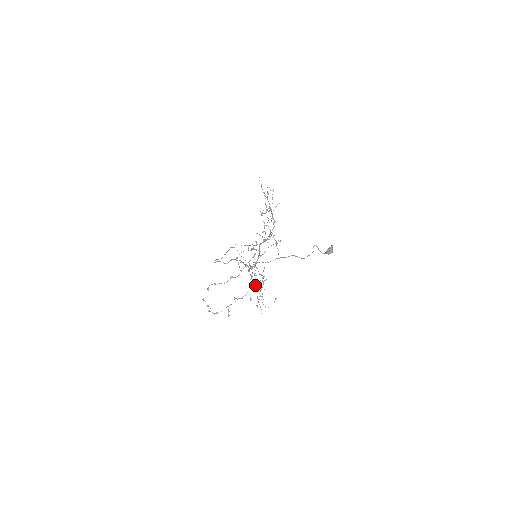
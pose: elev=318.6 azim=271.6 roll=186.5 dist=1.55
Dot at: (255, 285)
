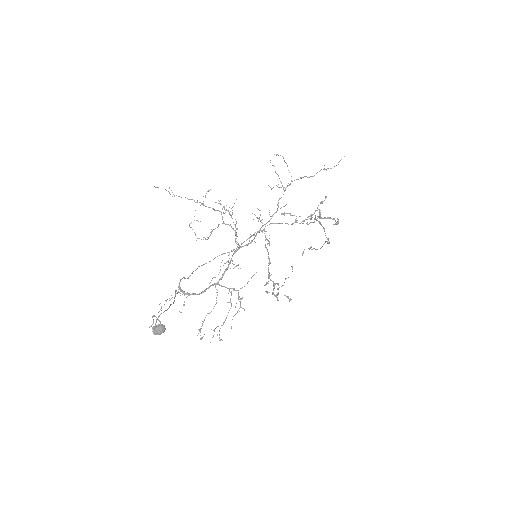
Dot at: (277, 284)
